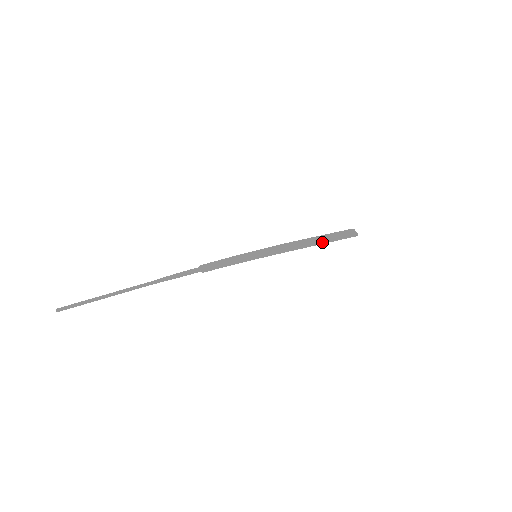
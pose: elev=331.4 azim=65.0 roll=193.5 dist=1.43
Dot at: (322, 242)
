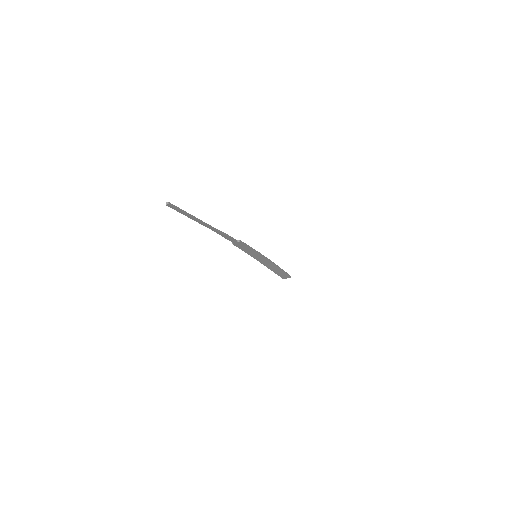
Dot at: (280, 268)
